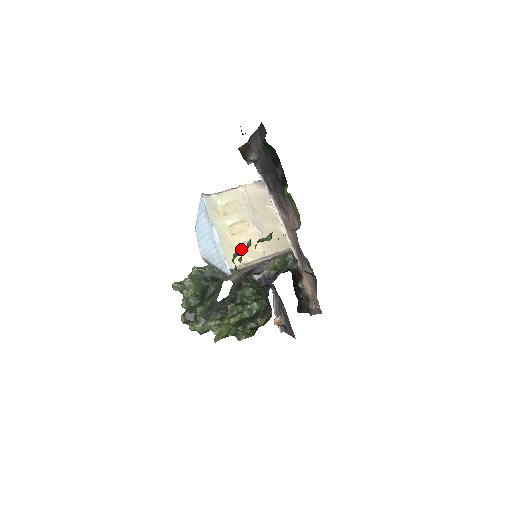
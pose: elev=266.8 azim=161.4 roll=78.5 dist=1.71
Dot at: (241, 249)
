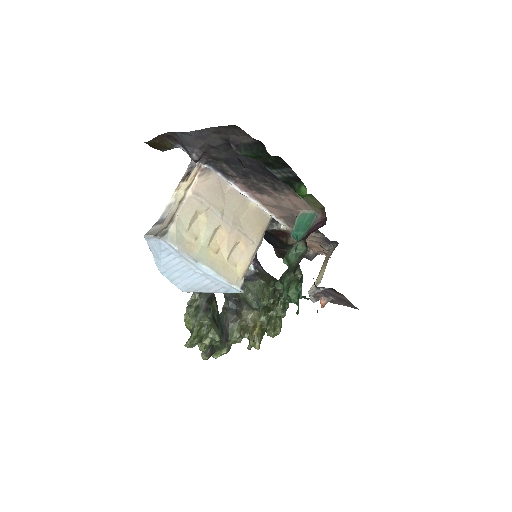
Dot at: (300, 287)
